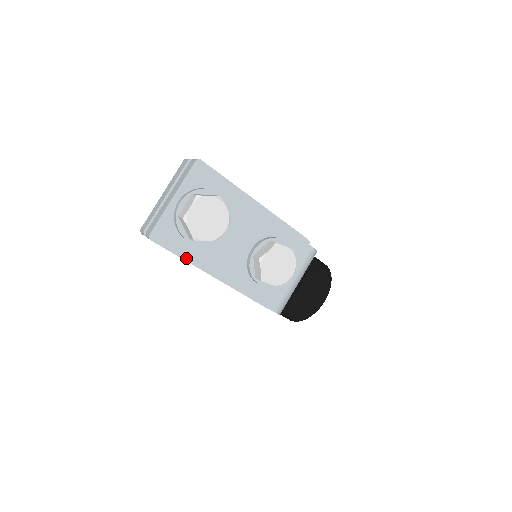
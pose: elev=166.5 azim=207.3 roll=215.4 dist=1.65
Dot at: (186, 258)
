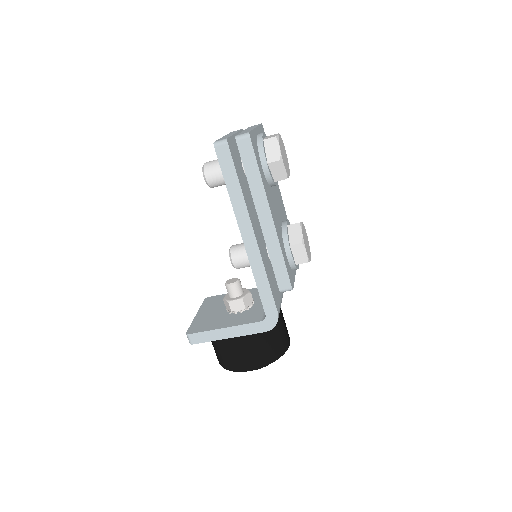
Dot at: (262, 179)
